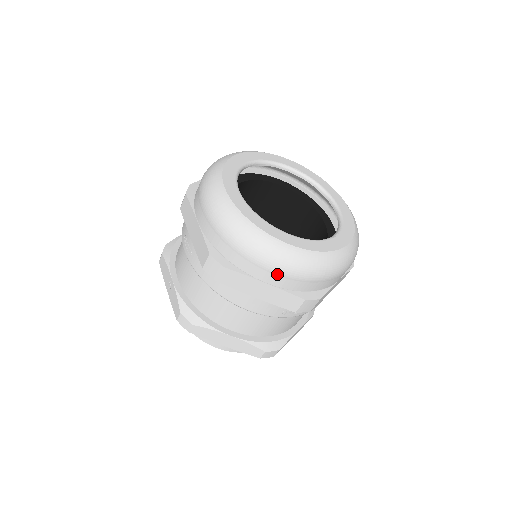
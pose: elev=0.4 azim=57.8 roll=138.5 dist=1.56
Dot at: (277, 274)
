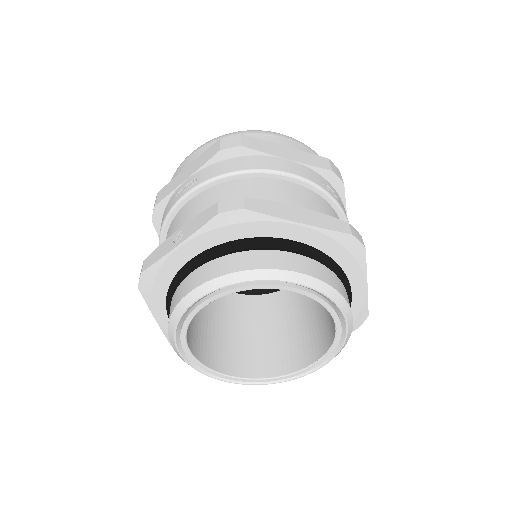
Dot at: (288, 140)
